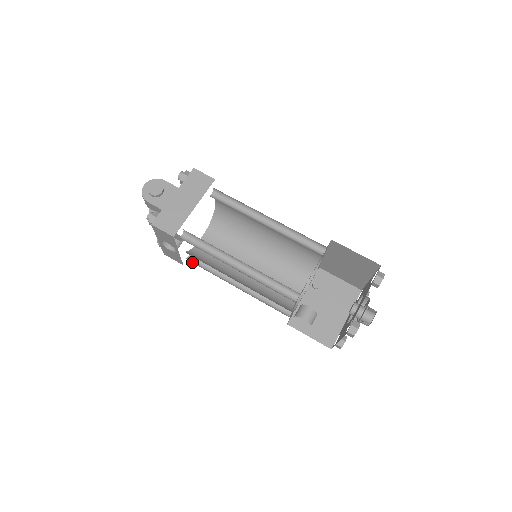
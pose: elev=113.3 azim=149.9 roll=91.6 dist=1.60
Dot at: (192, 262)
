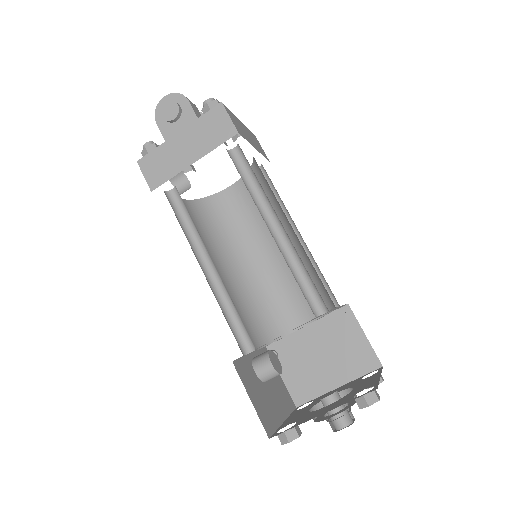
Dot at: occluded
